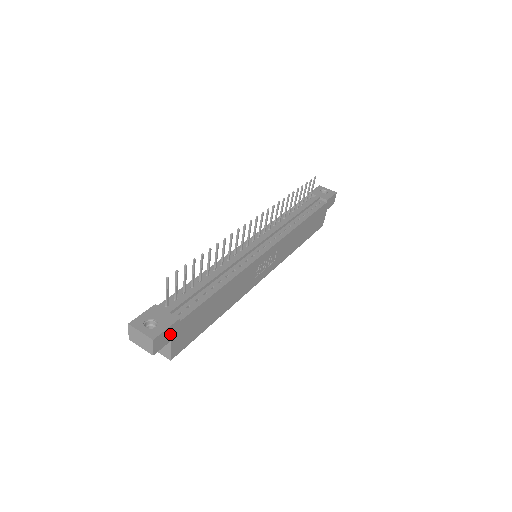
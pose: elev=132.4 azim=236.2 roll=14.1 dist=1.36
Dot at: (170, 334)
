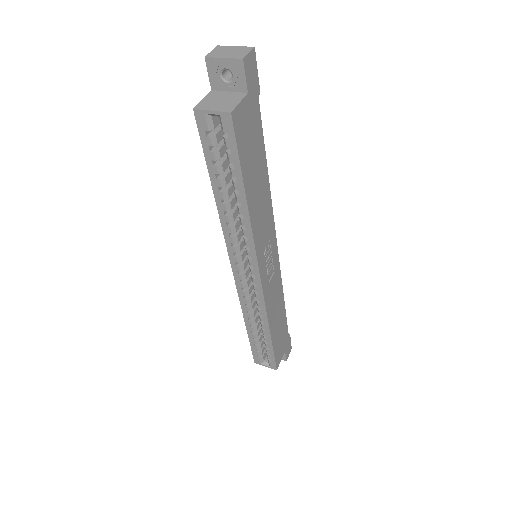
Dot at: (252, 85)
